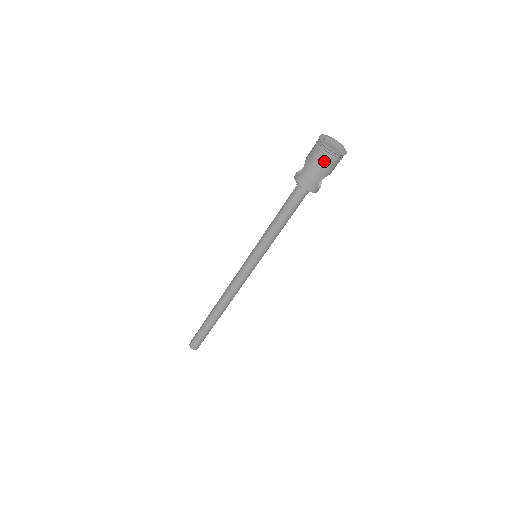
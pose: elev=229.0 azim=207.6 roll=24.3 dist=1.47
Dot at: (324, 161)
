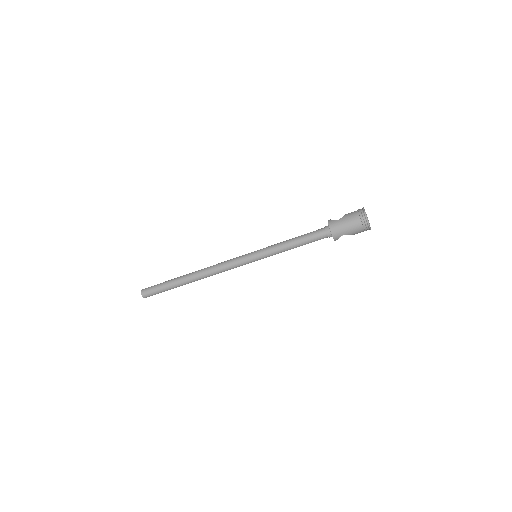
Dot at: (357, 224)
